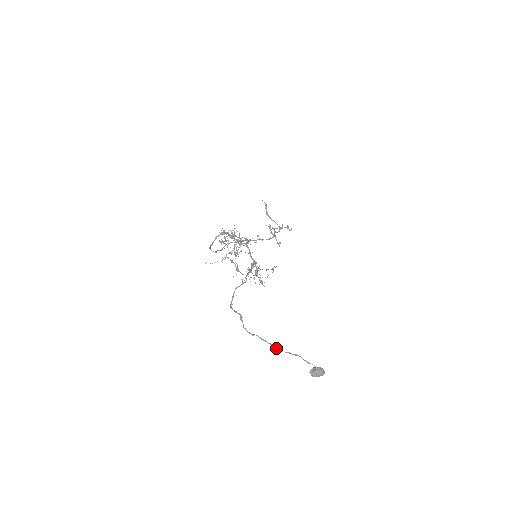
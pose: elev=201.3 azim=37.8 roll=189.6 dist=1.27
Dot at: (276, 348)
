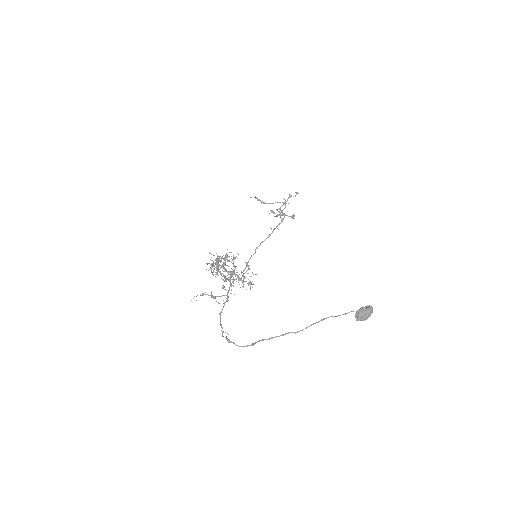
Dot at: occluded
